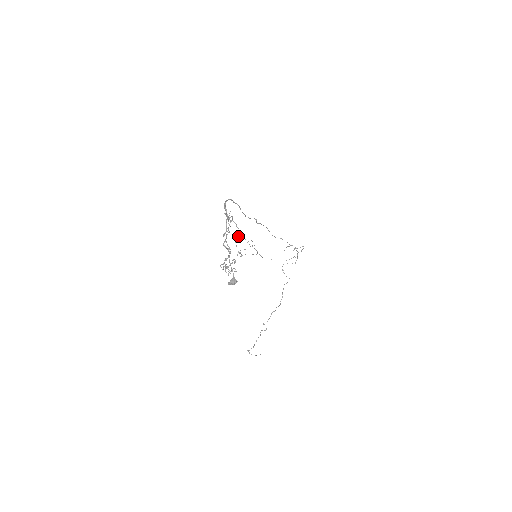
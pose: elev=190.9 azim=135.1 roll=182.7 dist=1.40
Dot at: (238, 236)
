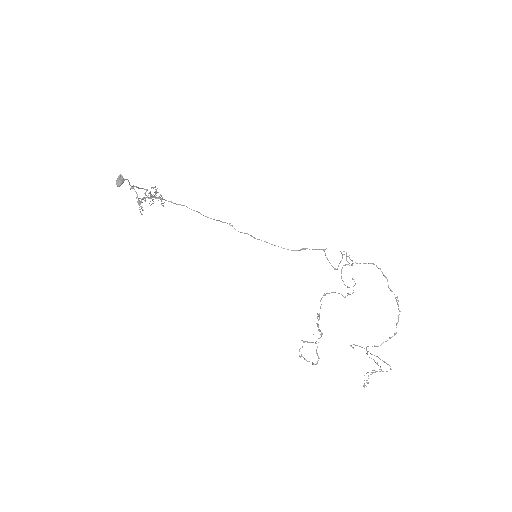
Dot at: (155, 189)
